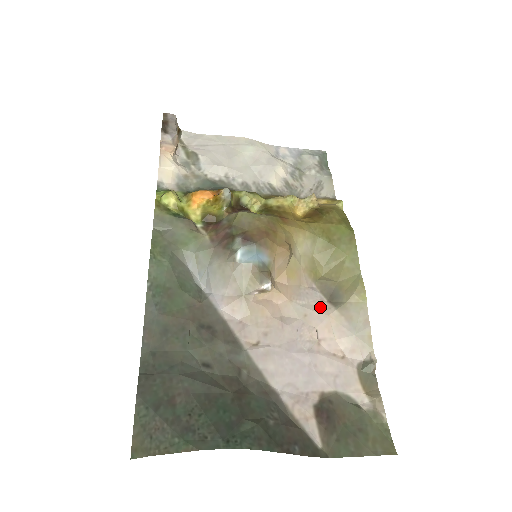
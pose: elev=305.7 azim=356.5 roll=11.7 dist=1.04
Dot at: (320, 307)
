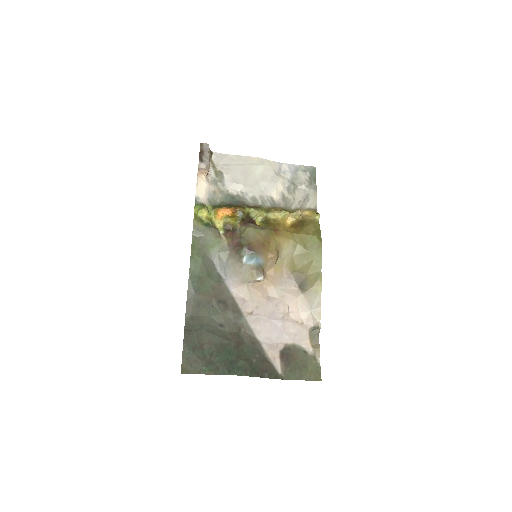
Dot at: (293, 291)
